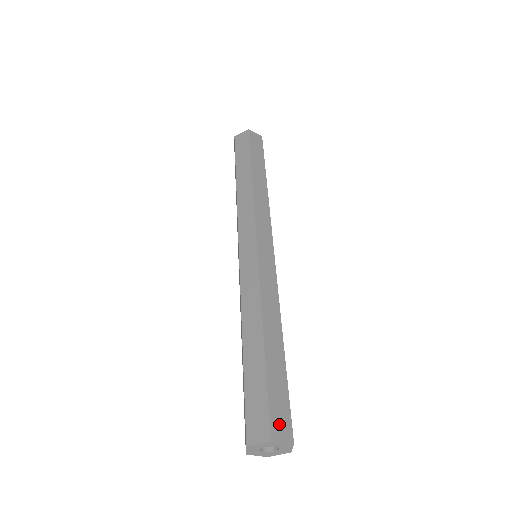
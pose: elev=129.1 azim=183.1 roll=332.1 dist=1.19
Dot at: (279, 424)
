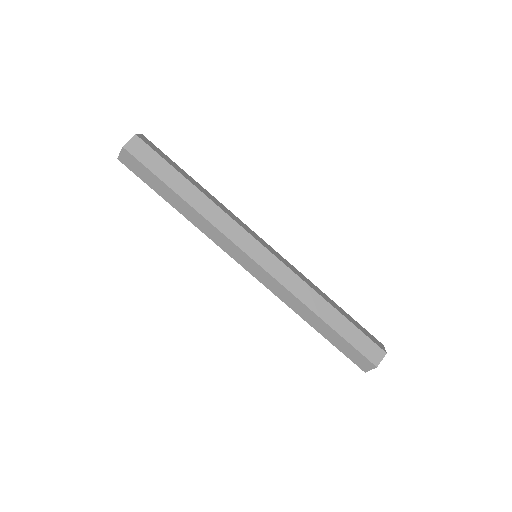
Dot at: (377, 343)
